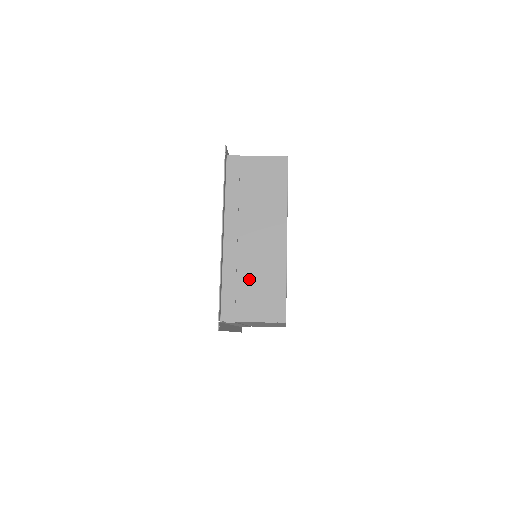
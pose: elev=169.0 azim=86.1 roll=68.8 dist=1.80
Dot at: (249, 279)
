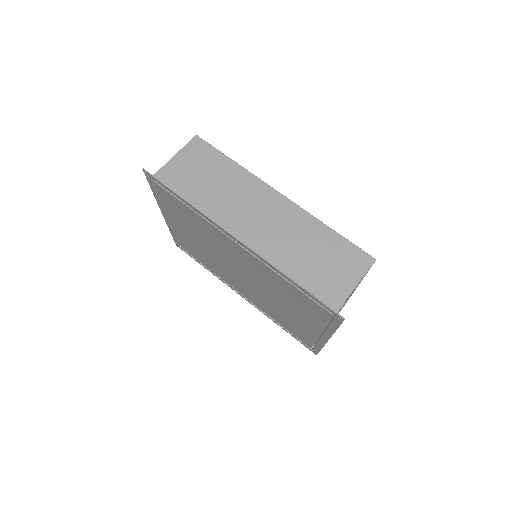
Dot at: occluded
